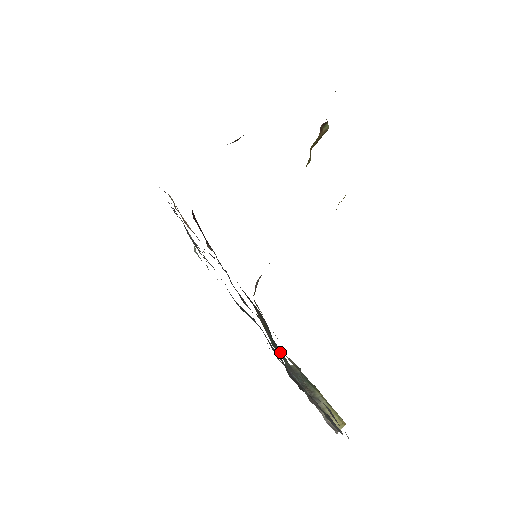
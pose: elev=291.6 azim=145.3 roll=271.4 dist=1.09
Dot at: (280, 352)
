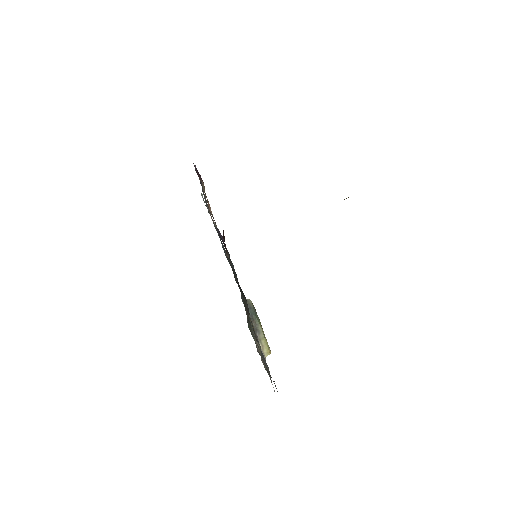
Dot at: (250, 324)
